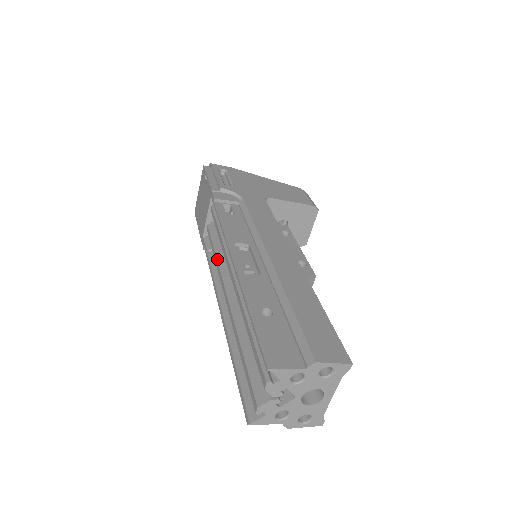
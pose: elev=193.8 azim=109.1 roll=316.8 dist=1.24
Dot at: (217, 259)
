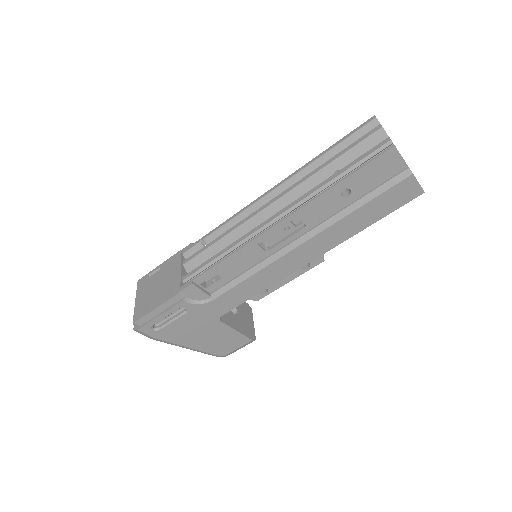
Dot at: (232, 243)
